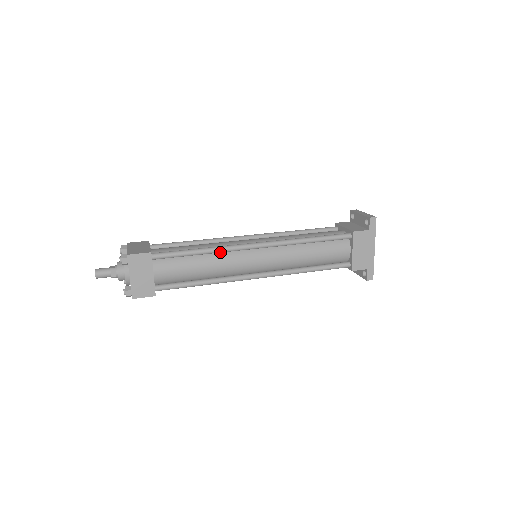
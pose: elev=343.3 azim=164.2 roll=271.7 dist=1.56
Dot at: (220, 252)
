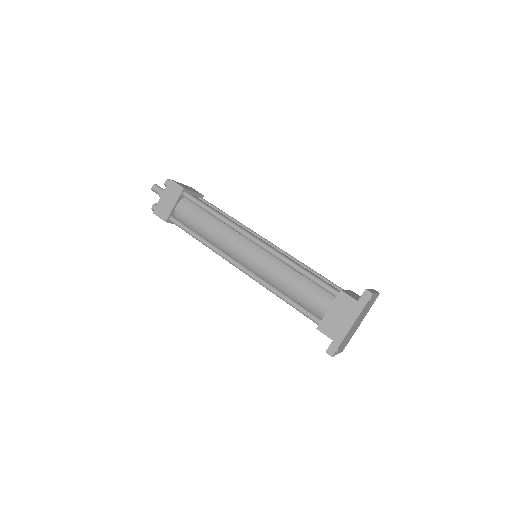
Dot at: (226, 224)
